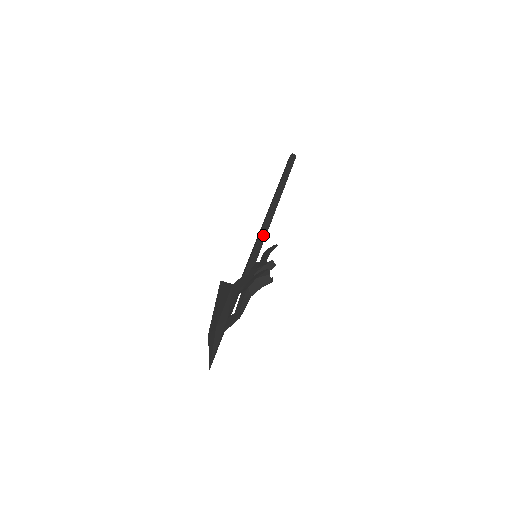
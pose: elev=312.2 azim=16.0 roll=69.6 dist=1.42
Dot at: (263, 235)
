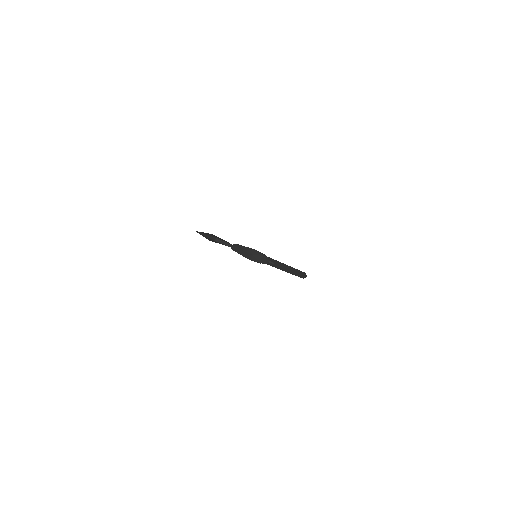
Dot at: occluded
